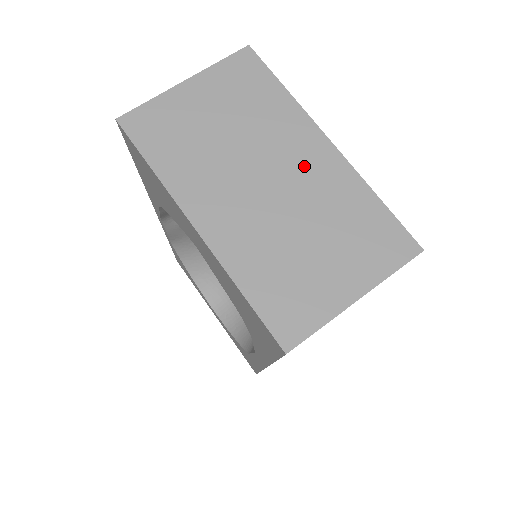
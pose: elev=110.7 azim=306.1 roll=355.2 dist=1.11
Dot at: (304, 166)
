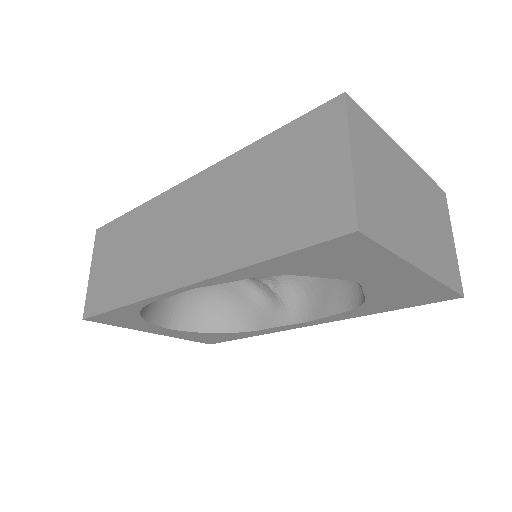
Dot at: (410, 180)
